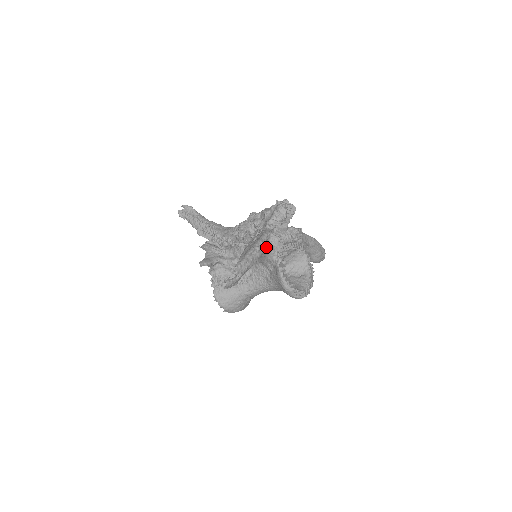
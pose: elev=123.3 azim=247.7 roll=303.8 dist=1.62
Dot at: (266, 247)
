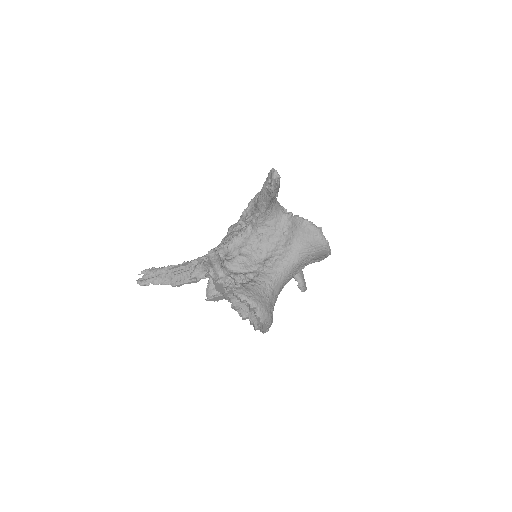
Dot at: occluded
